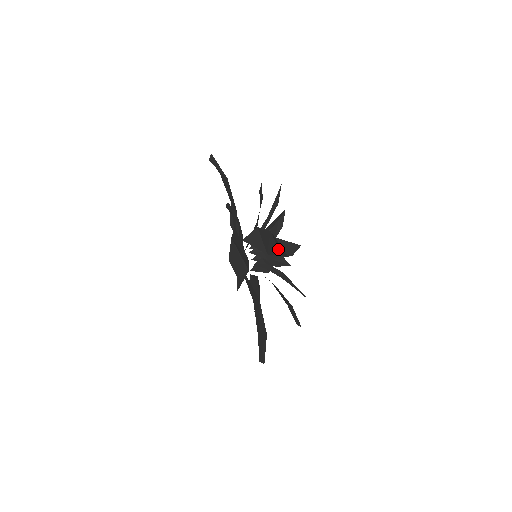
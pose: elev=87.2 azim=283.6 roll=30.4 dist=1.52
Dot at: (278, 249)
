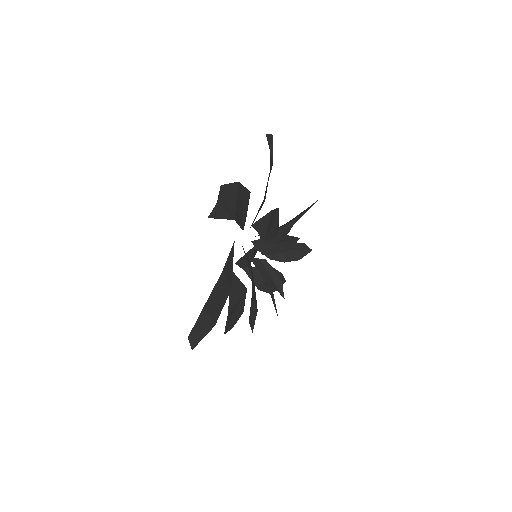
Dot at: (276, 229)
